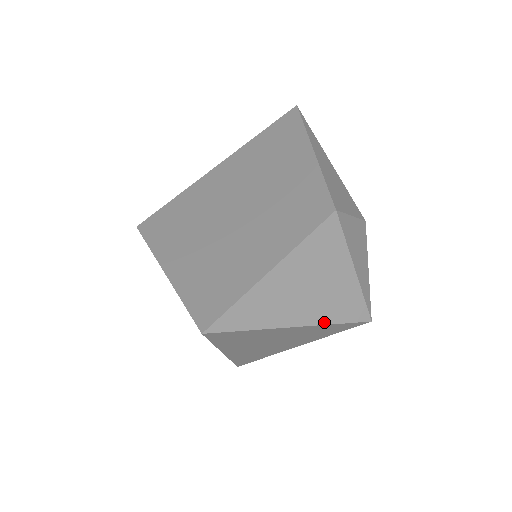
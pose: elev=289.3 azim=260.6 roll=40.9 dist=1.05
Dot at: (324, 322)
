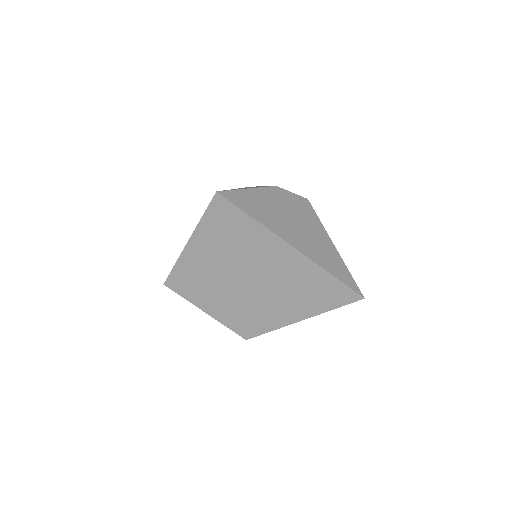
Dot at: occluded
